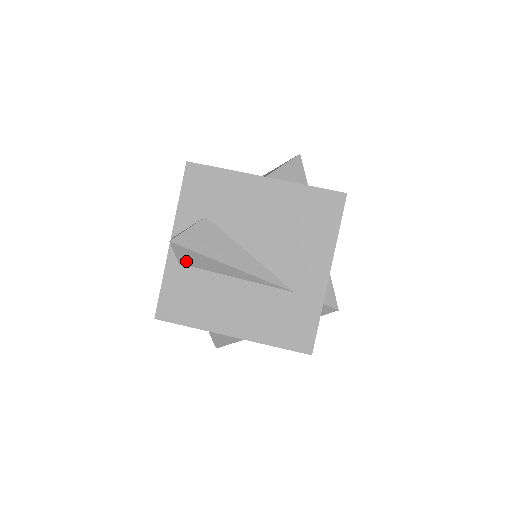
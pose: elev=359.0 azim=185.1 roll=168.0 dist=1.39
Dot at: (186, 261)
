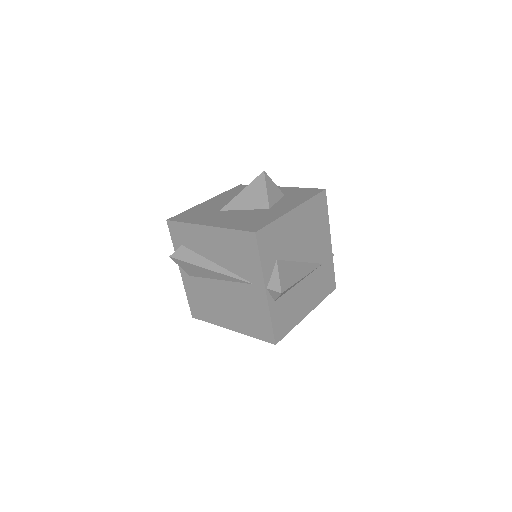
Dot at: (280, 296)
